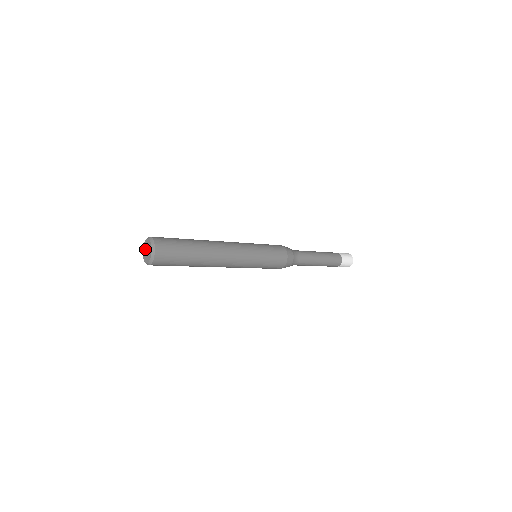
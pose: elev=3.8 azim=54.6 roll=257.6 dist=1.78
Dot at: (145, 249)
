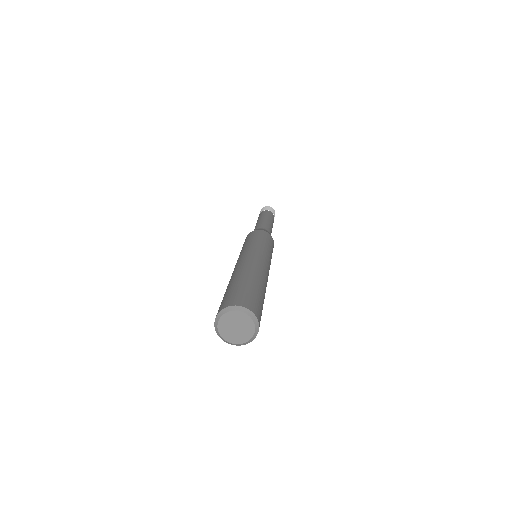
Dot at: (229, 327)
